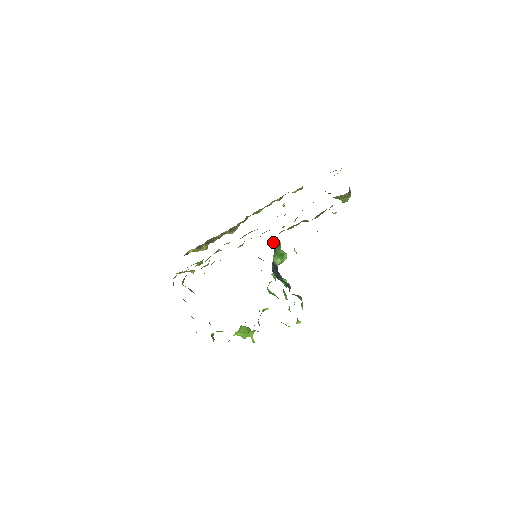
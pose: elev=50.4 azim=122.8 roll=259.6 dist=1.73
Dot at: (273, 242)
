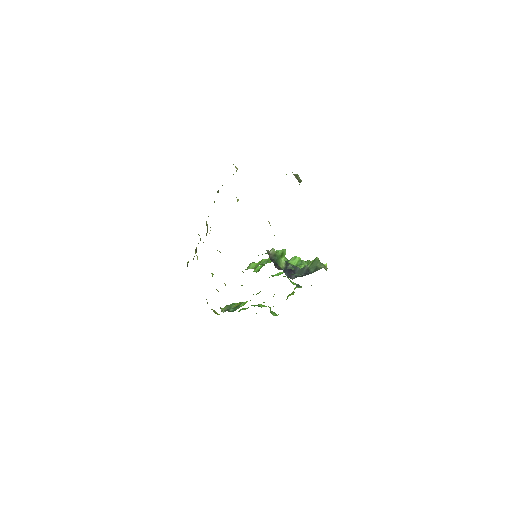
Dot at: occluded
